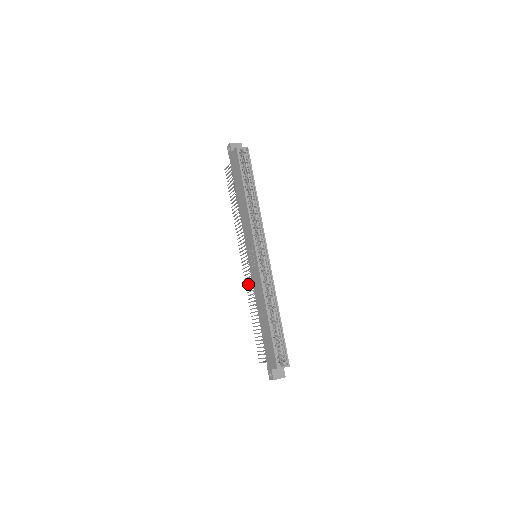
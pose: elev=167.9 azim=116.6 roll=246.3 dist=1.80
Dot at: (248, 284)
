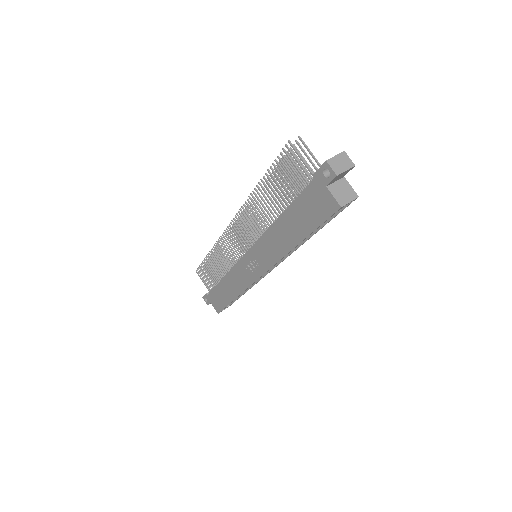
Dot at: (225, 247)
